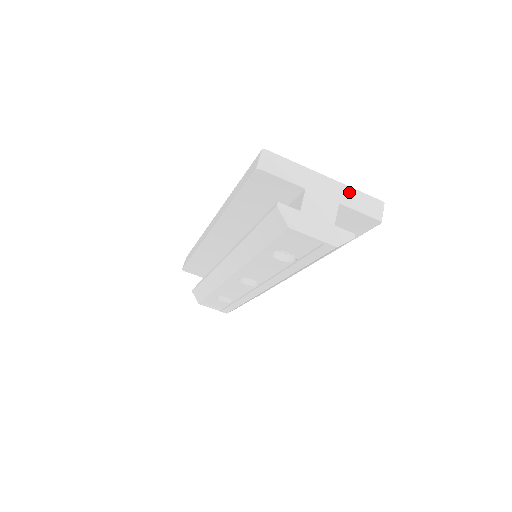
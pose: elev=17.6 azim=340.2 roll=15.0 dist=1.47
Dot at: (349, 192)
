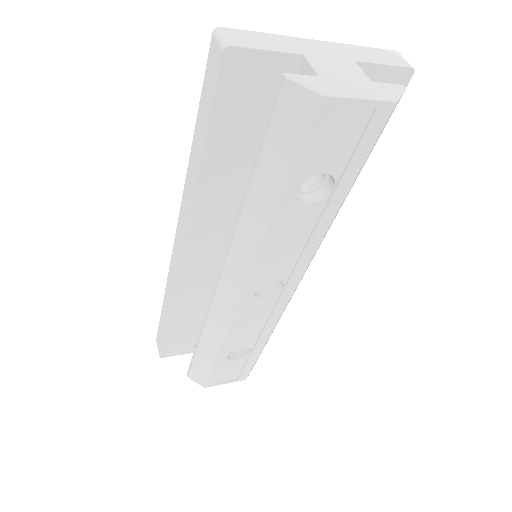
Dot at: (354, 49)
